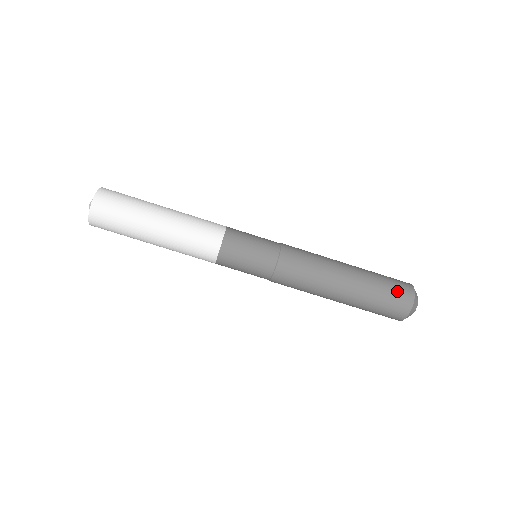
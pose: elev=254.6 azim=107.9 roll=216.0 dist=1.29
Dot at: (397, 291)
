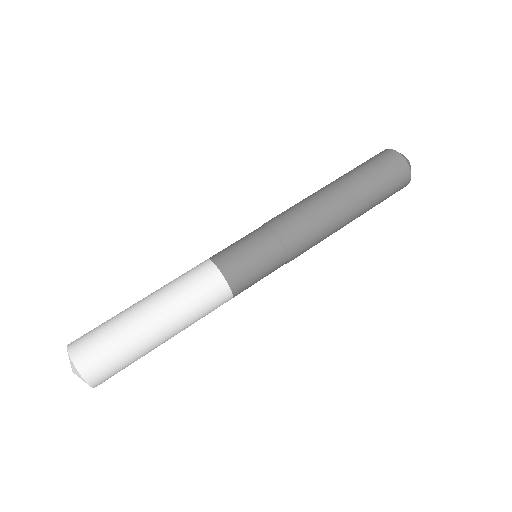
Dot at: (375, 158)
